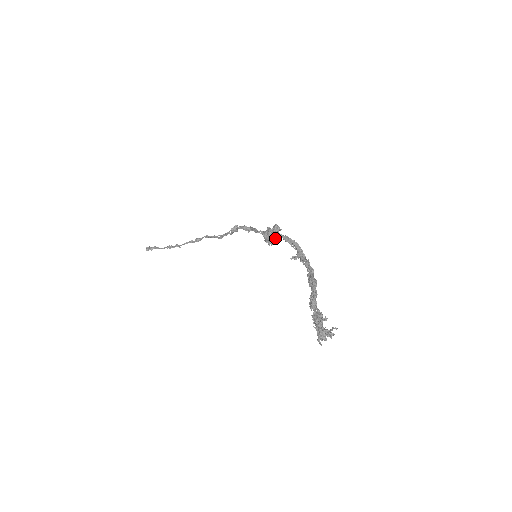
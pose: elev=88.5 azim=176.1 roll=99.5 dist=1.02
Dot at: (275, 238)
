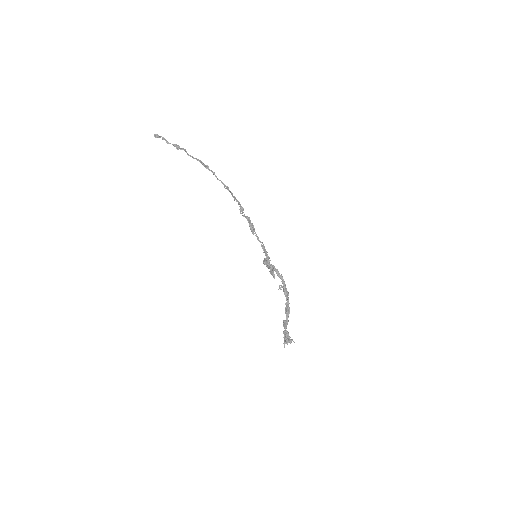
Dot at: occluded
